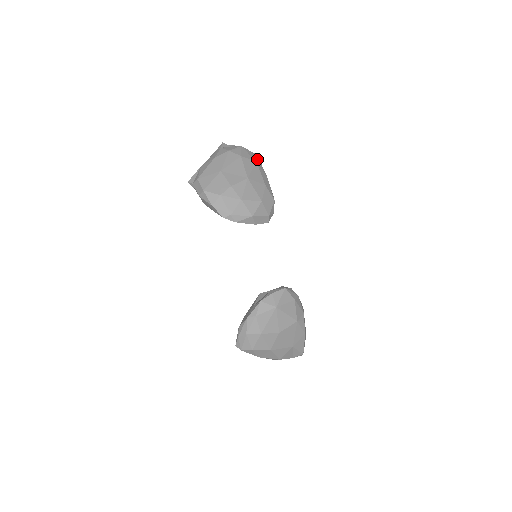
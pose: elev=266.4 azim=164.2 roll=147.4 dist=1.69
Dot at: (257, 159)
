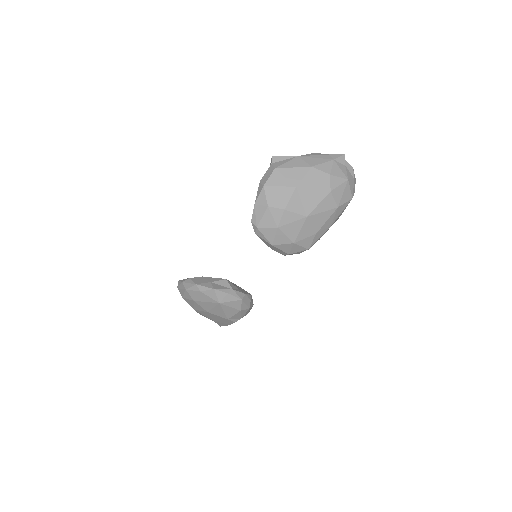
Dot at: (344, 204)
